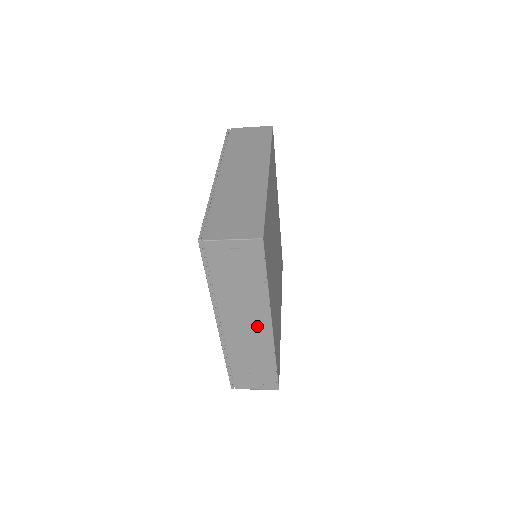
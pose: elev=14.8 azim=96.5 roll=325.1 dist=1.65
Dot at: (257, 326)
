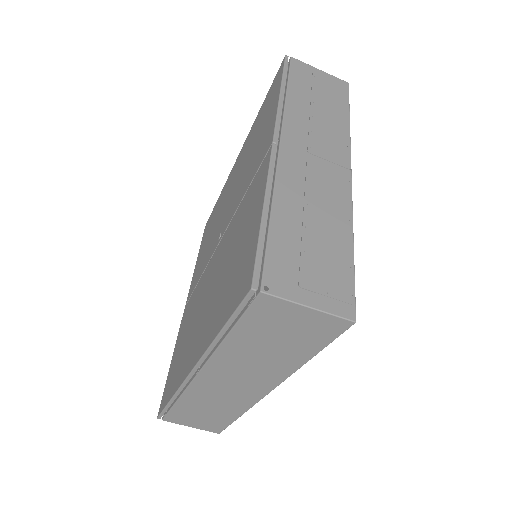
Dot at: (331, 165)
